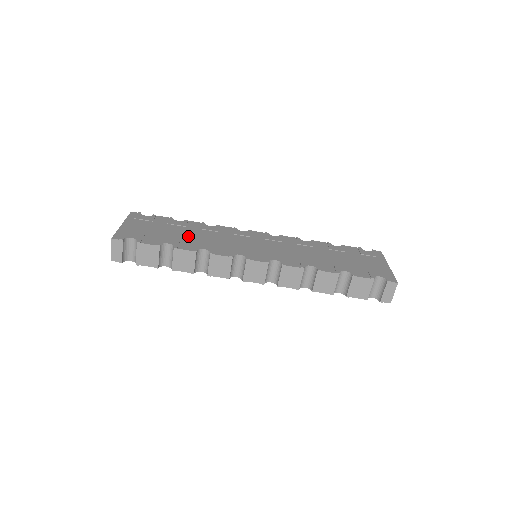
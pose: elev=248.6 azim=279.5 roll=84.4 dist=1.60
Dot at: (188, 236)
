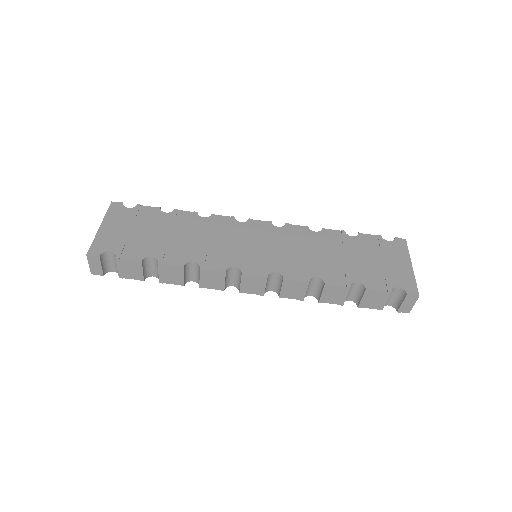
Dot at: (176, 239)
